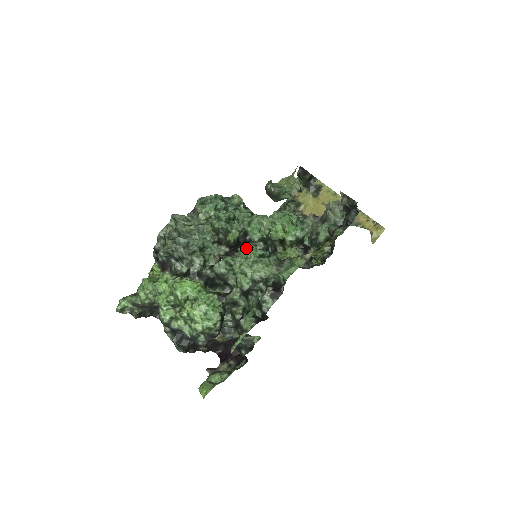
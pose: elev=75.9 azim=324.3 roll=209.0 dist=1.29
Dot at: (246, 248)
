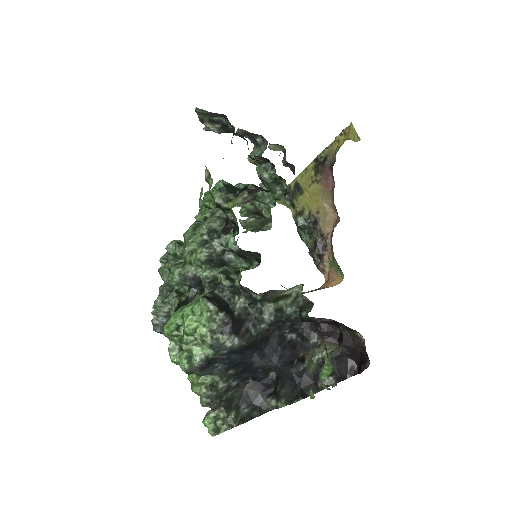
Dot at: occluded
